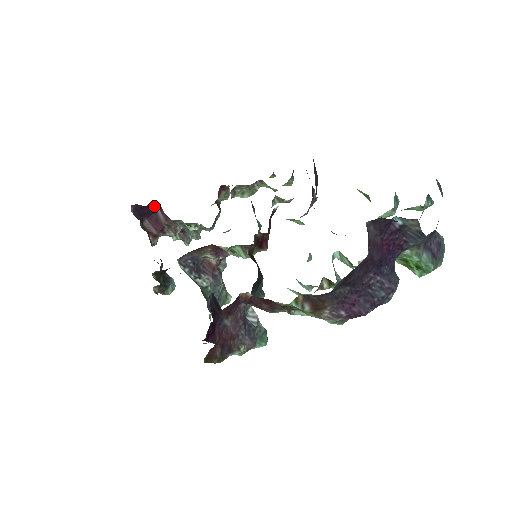
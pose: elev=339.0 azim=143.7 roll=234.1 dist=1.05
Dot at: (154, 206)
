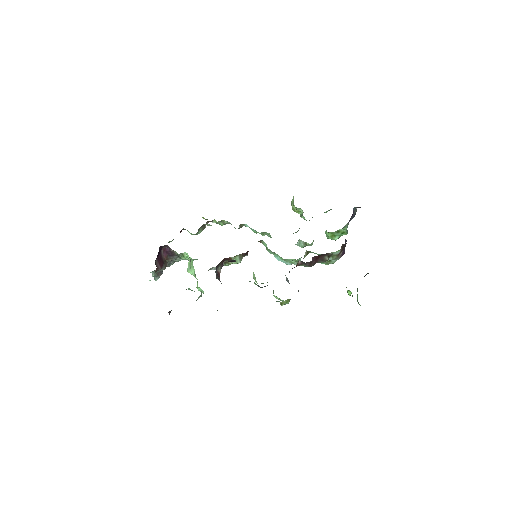
Dot at: (162, 247)
